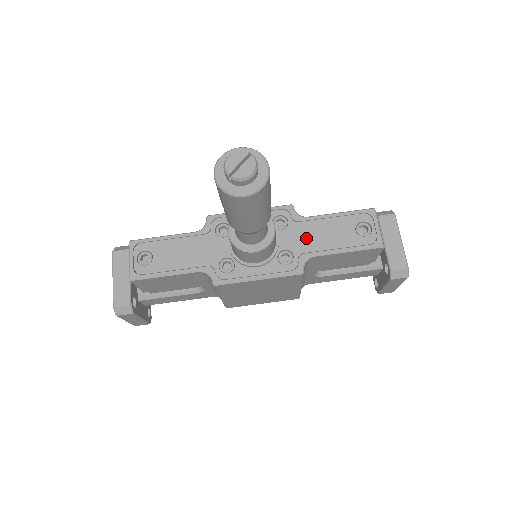
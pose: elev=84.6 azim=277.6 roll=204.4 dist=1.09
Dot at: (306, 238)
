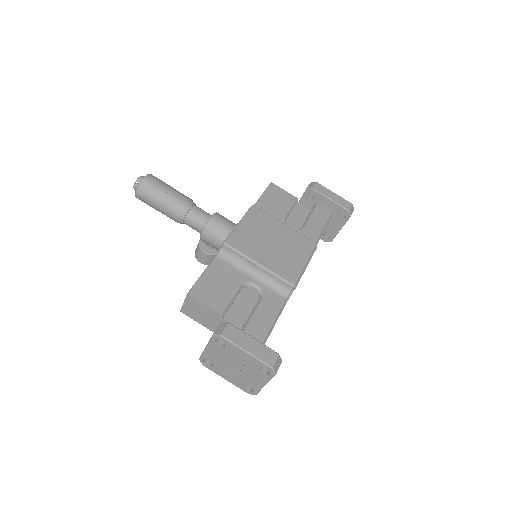
Dot at: occluded
